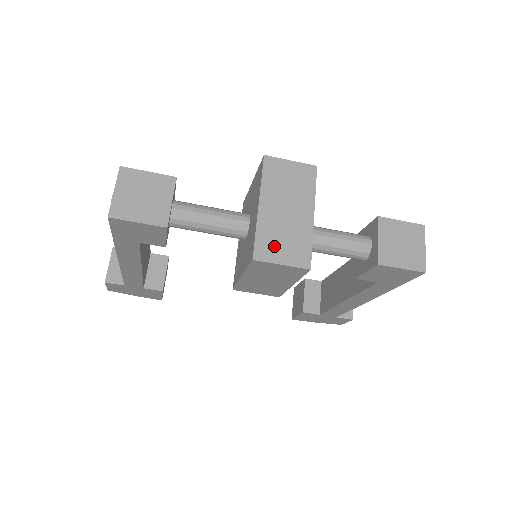
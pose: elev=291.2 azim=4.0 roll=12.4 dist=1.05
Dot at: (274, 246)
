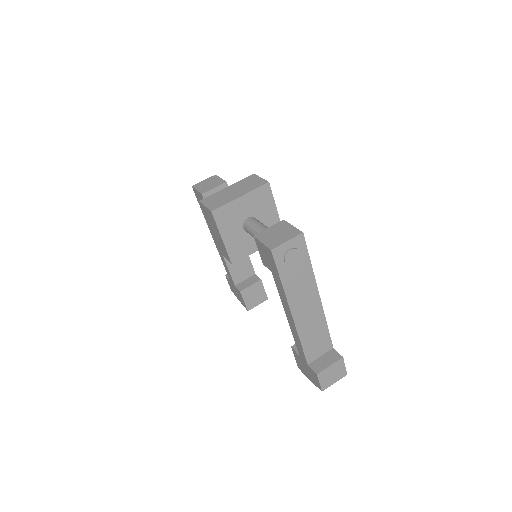
Dot at: (212, 200)
